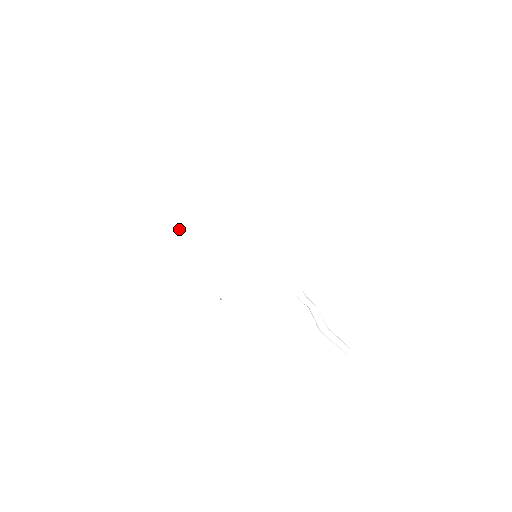
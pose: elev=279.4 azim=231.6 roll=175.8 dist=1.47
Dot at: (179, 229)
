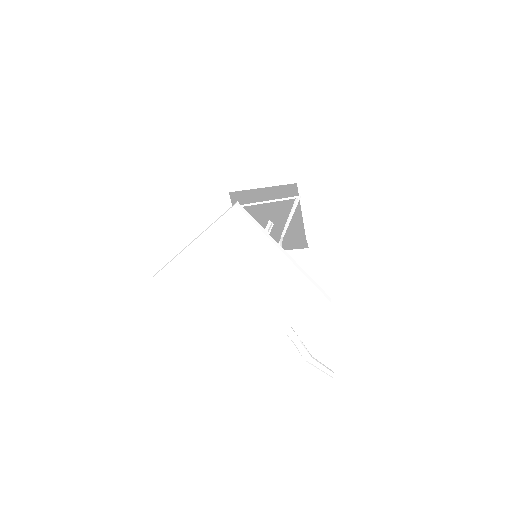
Dot at: (161, 276)
